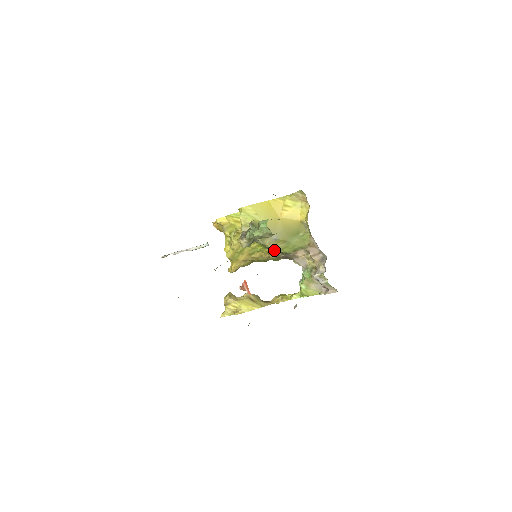
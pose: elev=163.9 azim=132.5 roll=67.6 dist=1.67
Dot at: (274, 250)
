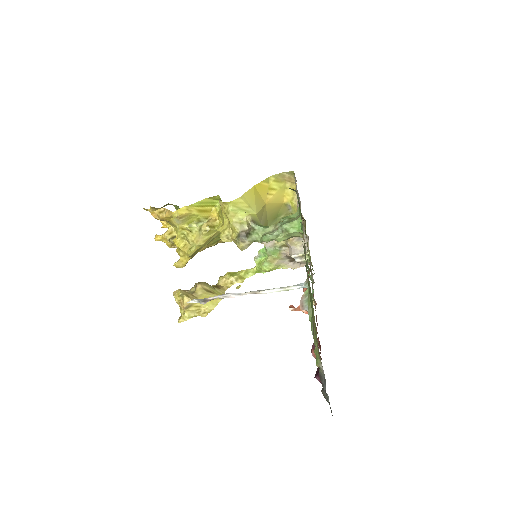
Dot at: occluded
